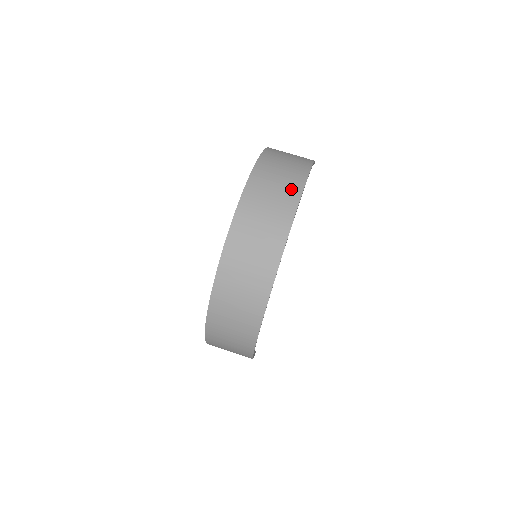
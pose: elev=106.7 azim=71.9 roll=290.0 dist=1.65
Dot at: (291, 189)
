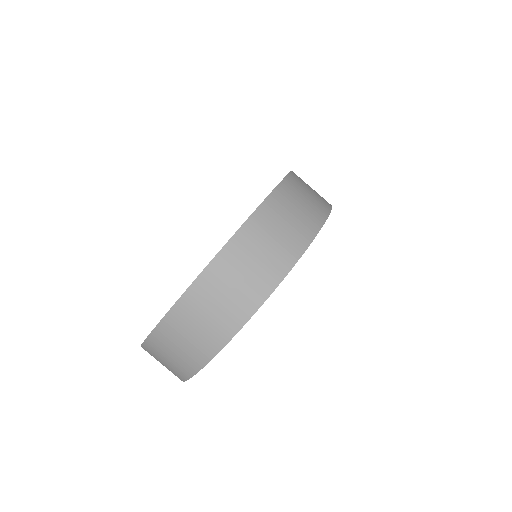
Dot at: (321, 205)
